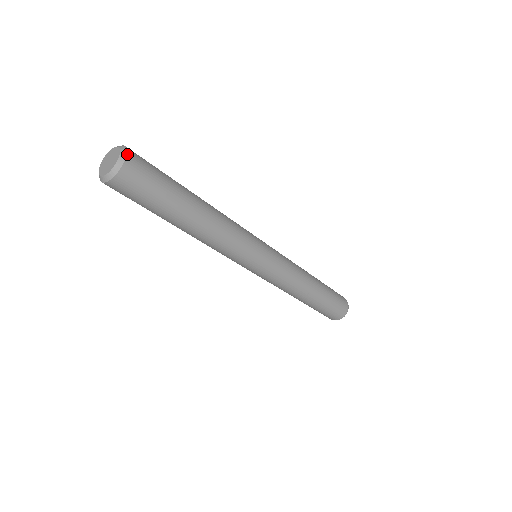
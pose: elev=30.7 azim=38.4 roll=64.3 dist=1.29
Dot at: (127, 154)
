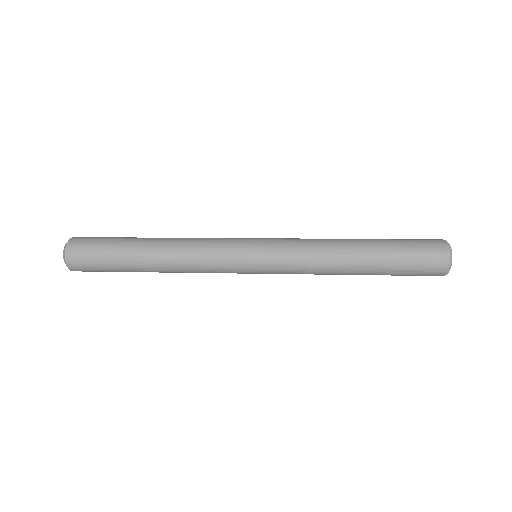
Dot at: (65, 255)
